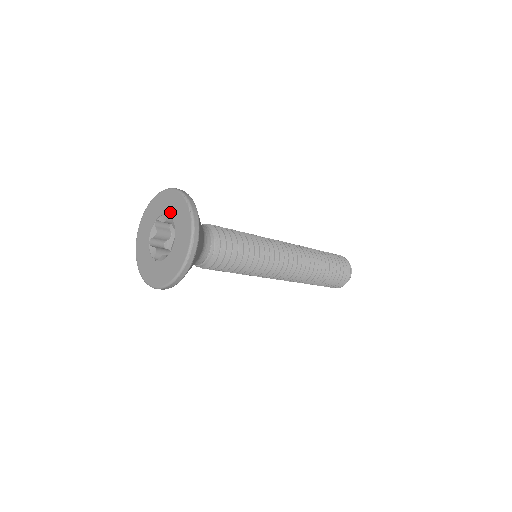
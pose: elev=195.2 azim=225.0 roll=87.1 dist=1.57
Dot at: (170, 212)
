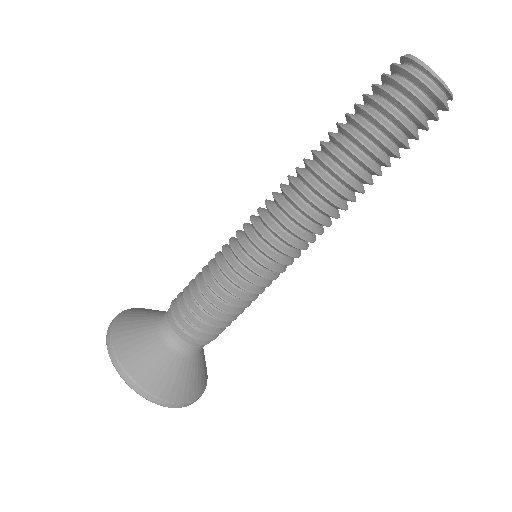
Dot at: occluded
